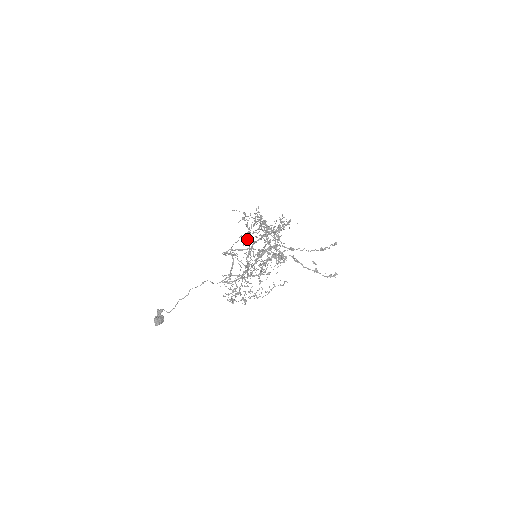
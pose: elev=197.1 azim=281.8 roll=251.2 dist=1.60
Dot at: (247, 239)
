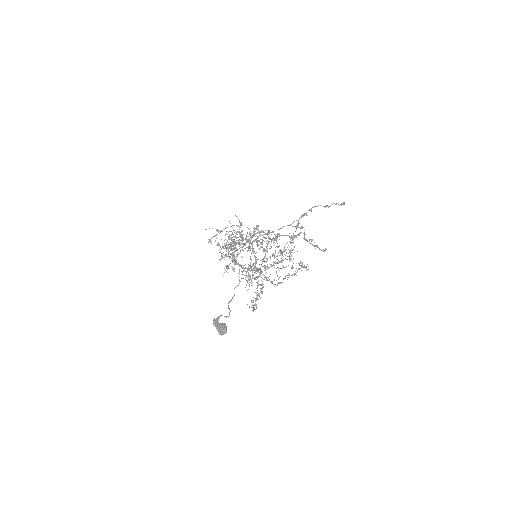
Dot at: (222, 257)
